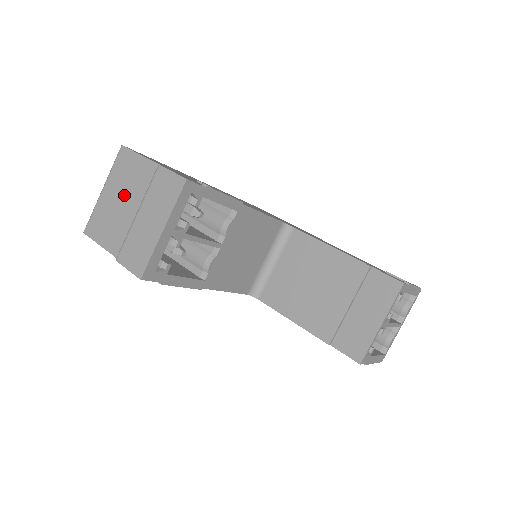
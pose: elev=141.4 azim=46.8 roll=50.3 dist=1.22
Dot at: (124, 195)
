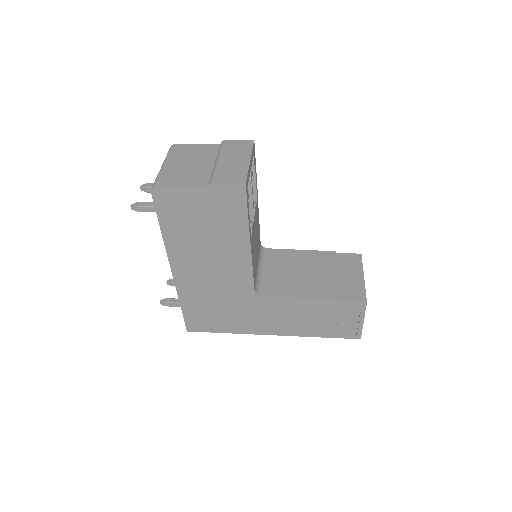
Dot at: (192, 161)
